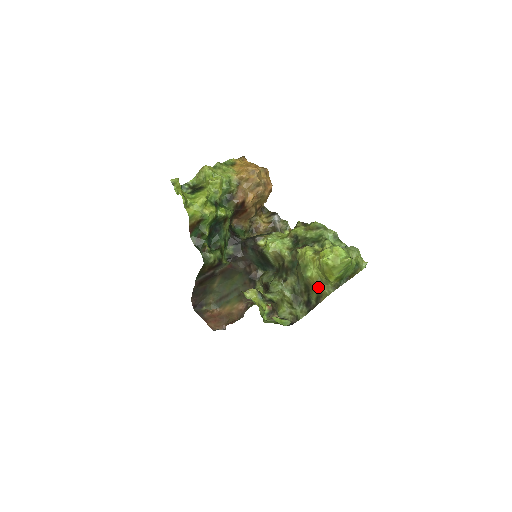
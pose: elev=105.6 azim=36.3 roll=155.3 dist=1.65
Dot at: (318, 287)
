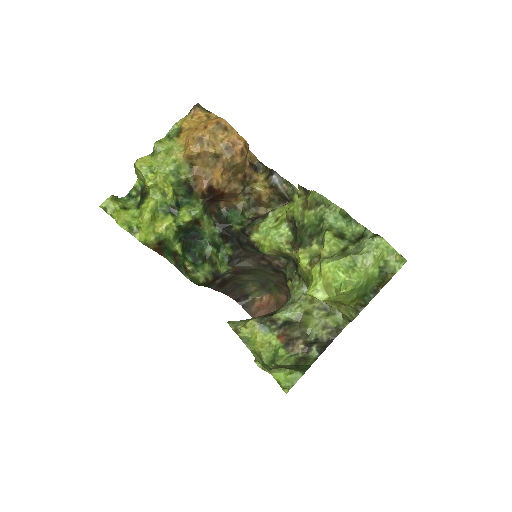
Dot at: (335, 308)
